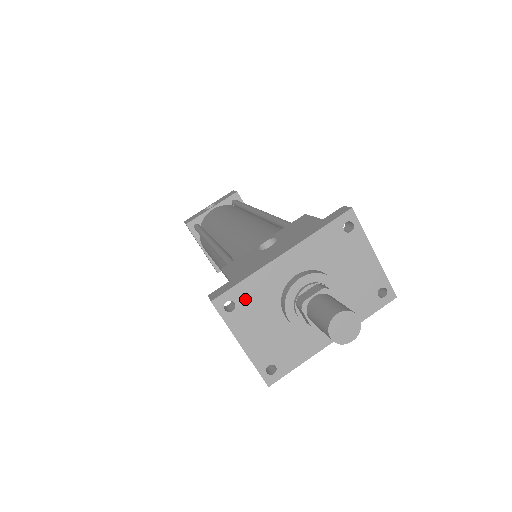
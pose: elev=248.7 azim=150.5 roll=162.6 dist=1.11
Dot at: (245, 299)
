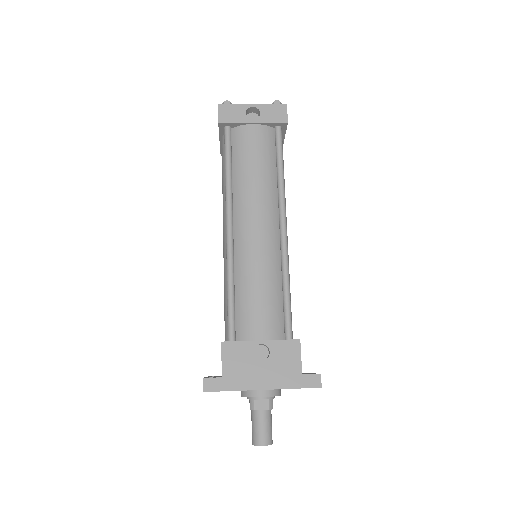
Dot at: occluded
